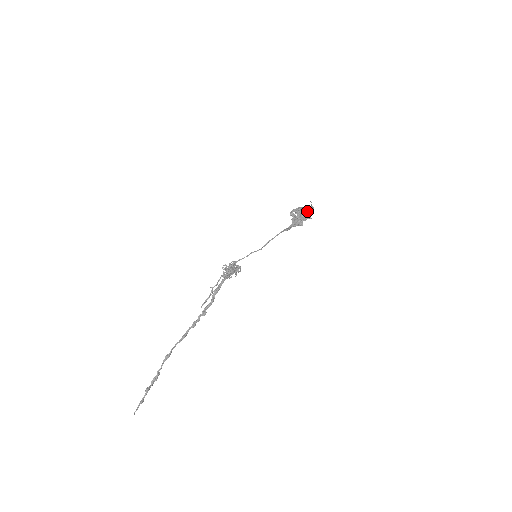
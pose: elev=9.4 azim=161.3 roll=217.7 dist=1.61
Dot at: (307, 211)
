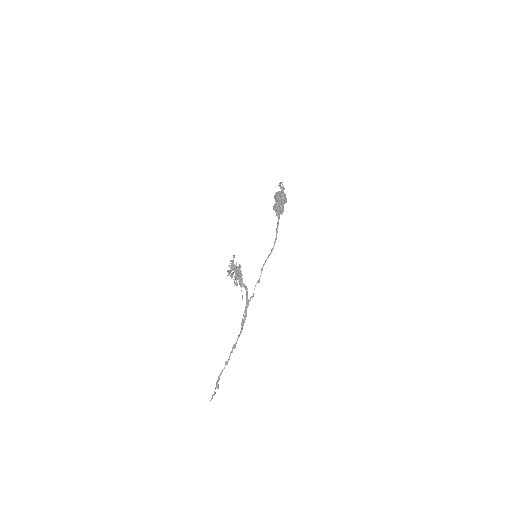
Dot at: (286, 198)
